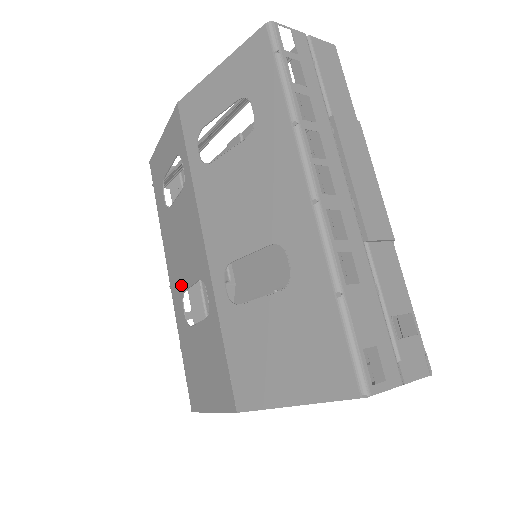
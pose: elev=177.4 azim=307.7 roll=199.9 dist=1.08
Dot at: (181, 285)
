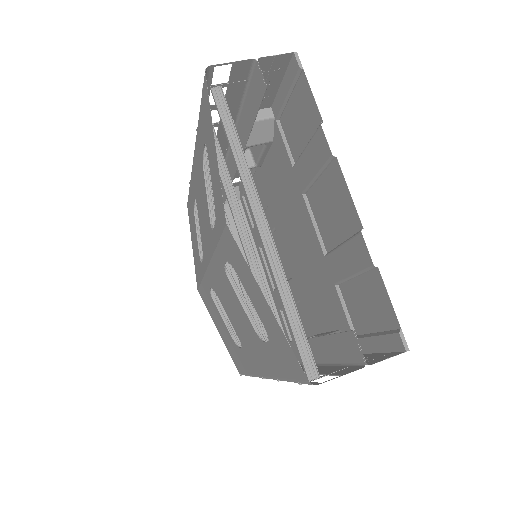
Dot at: (196, 197)
